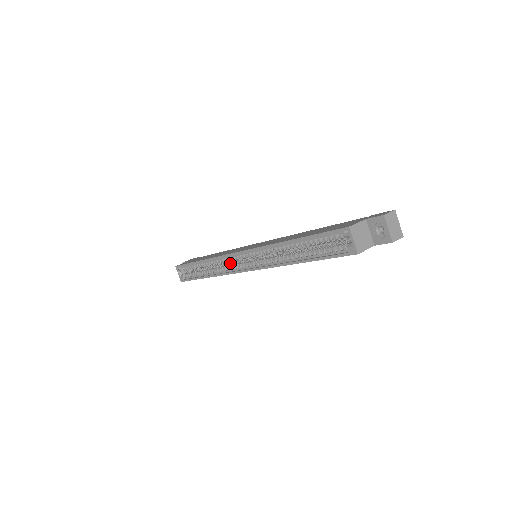
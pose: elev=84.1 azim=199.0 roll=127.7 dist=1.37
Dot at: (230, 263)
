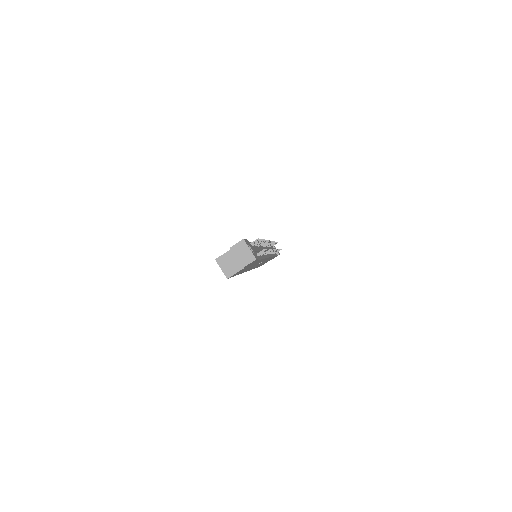
Dot at: occluded
